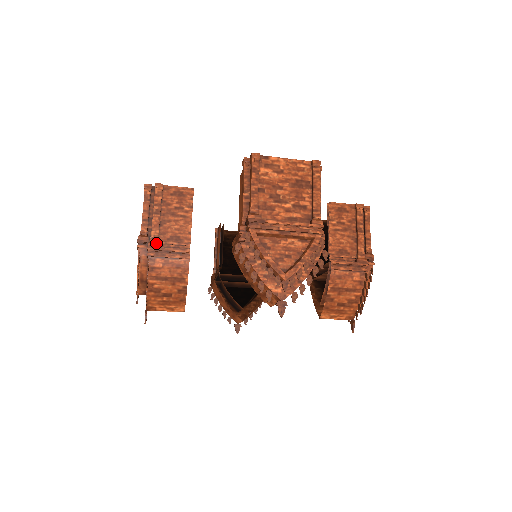
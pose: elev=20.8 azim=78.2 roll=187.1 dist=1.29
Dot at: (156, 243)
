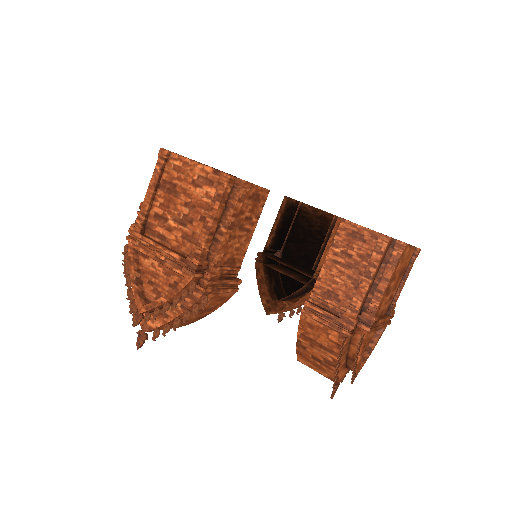
Dot at: (218, 274)
